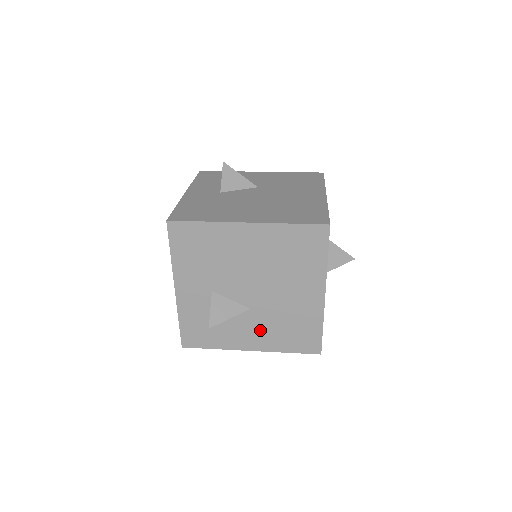
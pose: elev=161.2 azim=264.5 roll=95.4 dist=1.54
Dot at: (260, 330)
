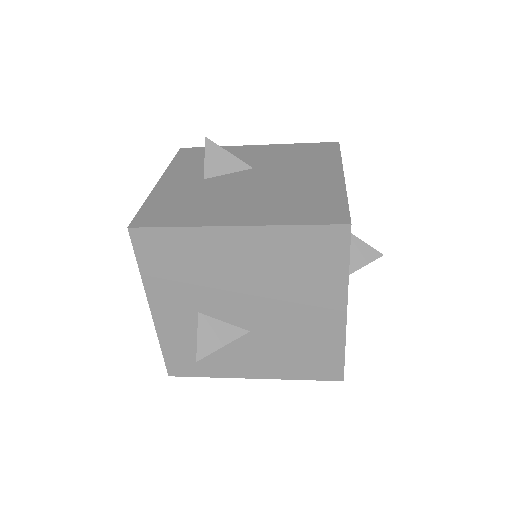
Dot at: (264, 355)
